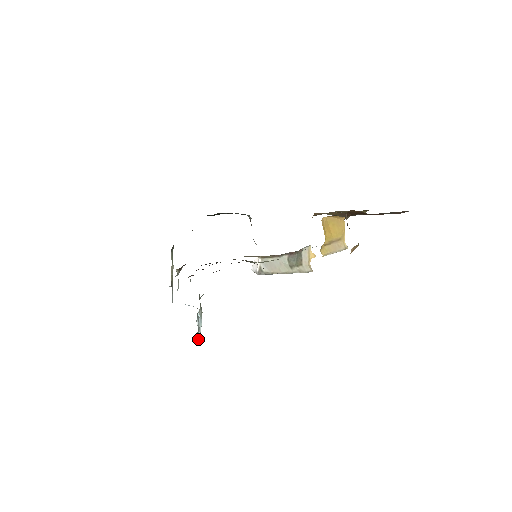
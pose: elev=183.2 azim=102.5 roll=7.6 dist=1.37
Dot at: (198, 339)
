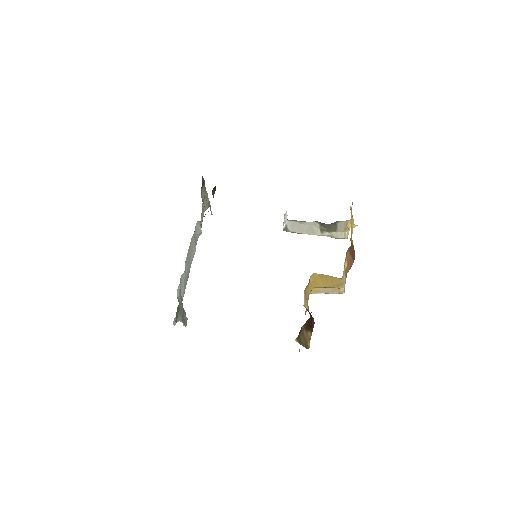
Dot at: (183, 325)
